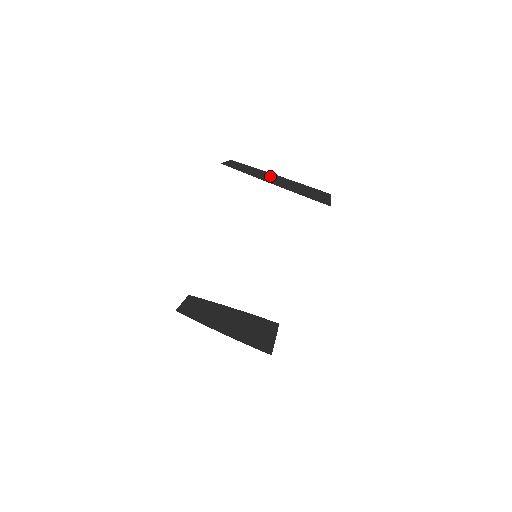
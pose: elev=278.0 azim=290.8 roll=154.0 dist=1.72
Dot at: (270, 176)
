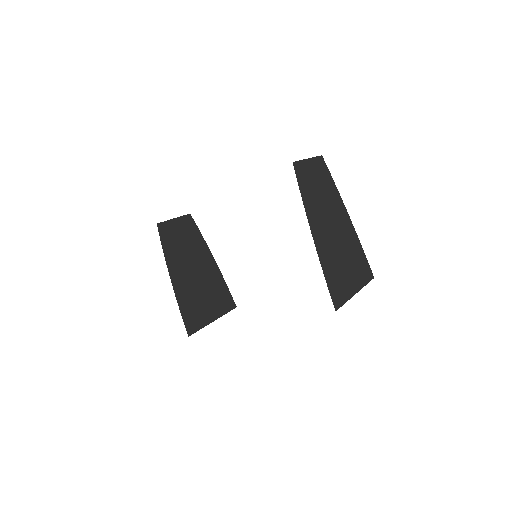
Dot at: (333, 213)
